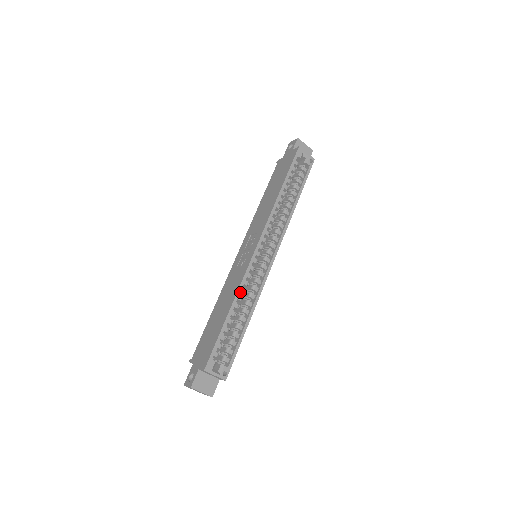
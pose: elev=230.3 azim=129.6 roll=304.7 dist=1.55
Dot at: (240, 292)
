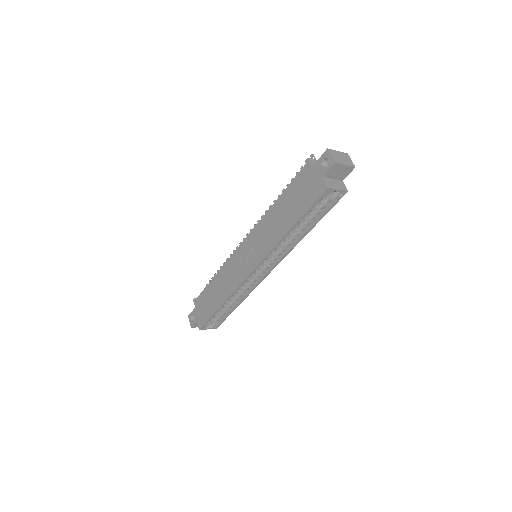
Dot at: occluded
